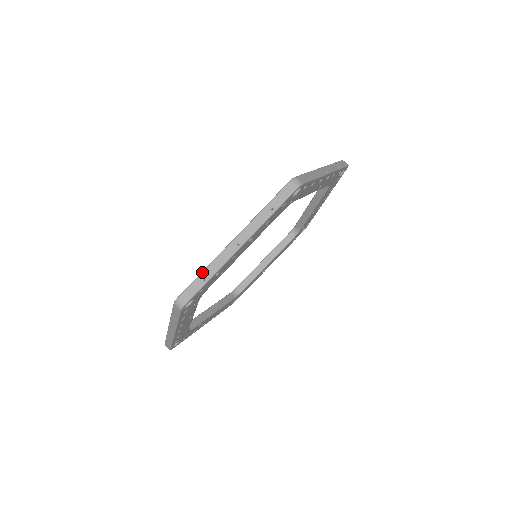
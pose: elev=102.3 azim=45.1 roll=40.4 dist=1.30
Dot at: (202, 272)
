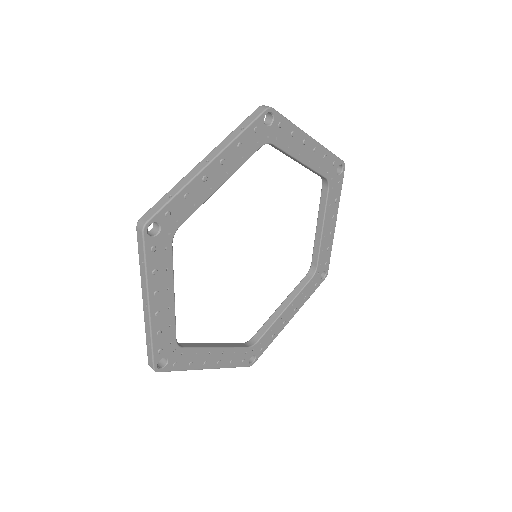
Dot at: occluded
